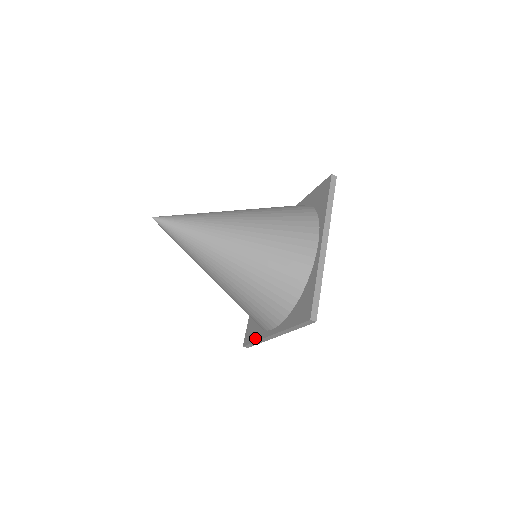
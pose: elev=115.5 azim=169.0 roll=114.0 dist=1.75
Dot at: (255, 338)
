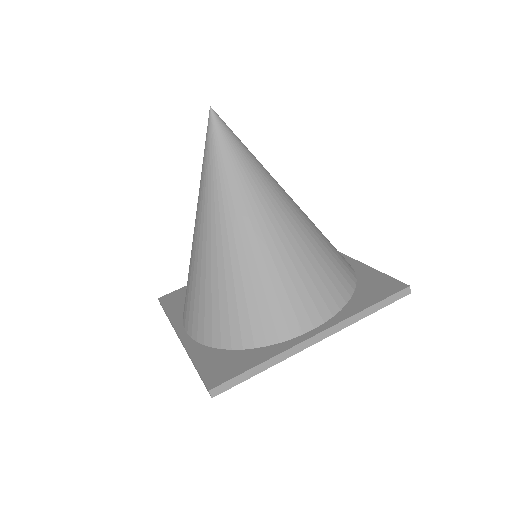
Dot at: (170, 311)
